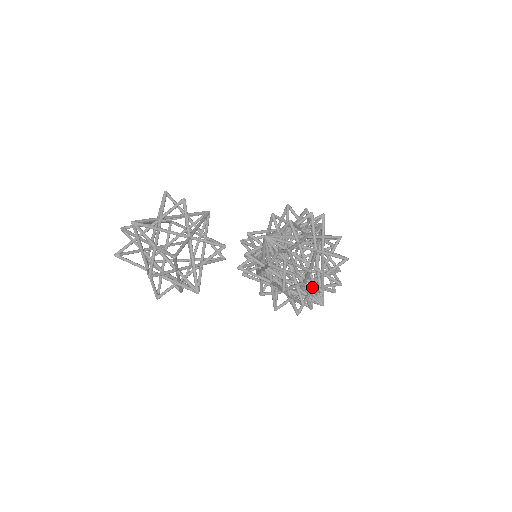
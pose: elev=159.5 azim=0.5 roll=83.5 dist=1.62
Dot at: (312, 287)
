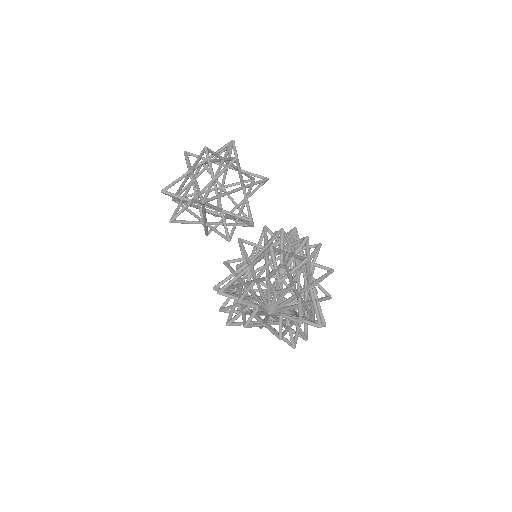
Dot at: (279, 294)
